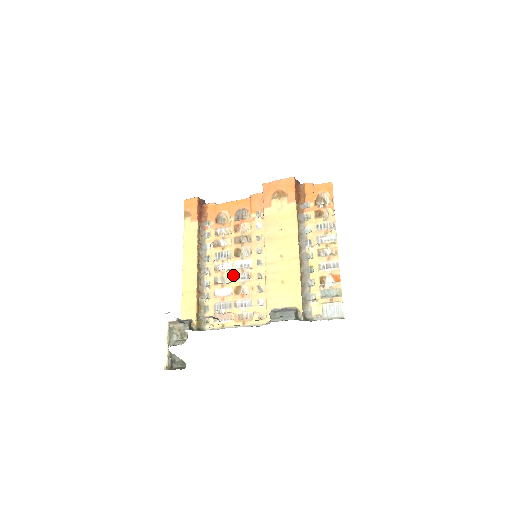
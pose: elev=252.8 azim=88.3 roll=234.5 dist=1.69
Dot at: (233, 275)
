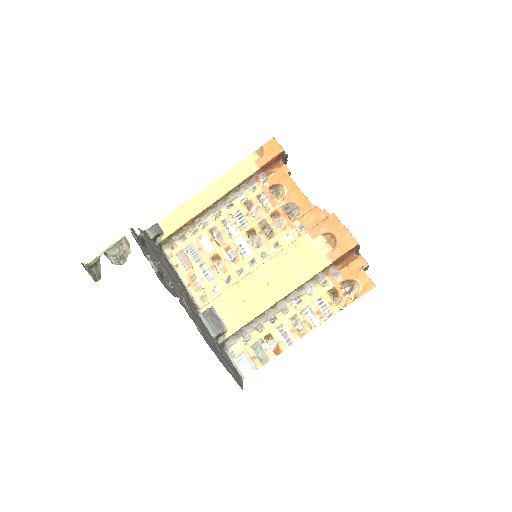
Dot at: (227, 243)
